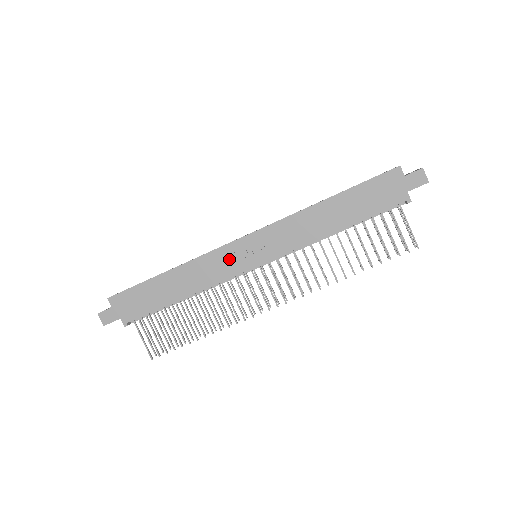
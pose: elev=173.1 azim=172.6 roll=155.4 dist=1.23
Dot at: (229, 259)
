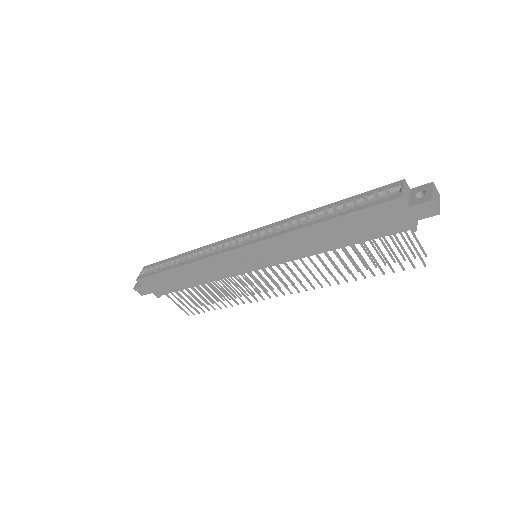
Dot at: (229, 263)
